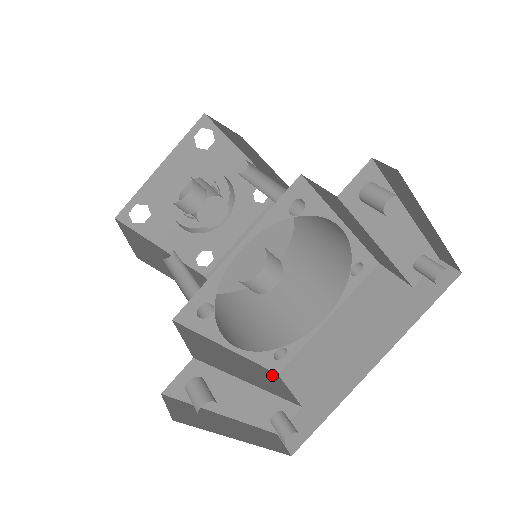
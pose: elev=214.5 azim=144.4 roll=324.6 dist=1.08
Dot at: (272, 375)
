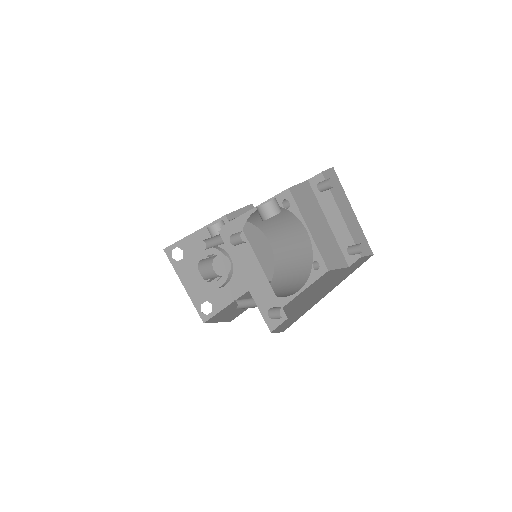
Dot at: occluded
